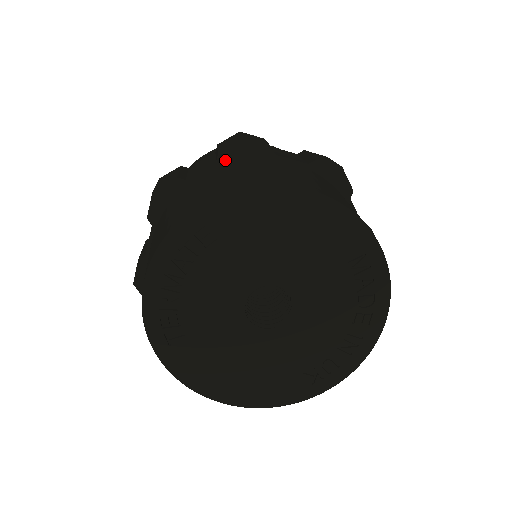
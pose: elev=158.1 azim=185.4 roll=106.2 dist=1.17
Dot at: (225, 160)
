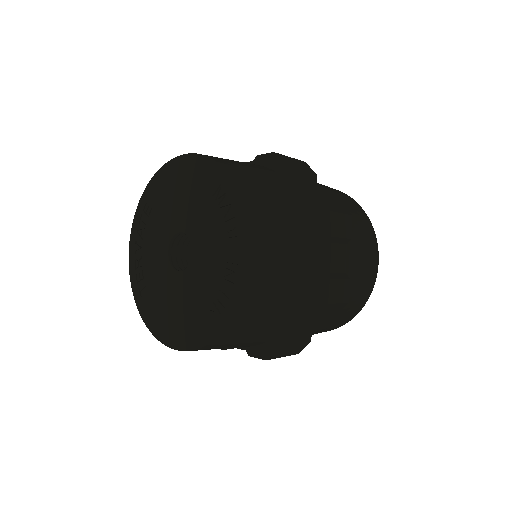
Dot at: occluded
